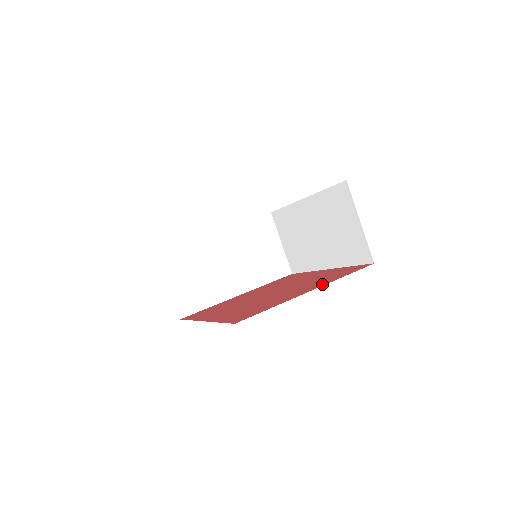
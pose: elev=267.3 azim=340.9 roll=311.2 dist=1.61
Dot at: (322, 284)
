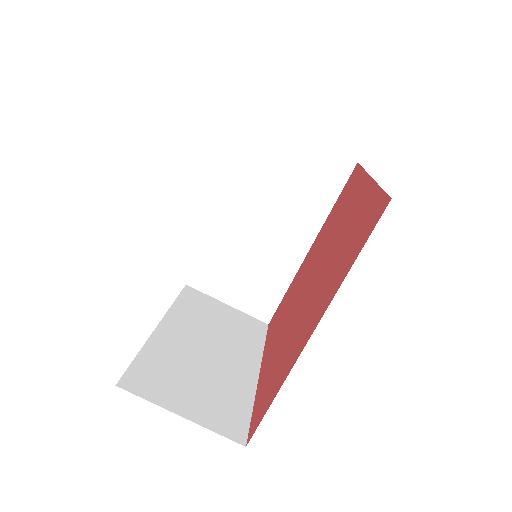
Dot at: (361, 180)
